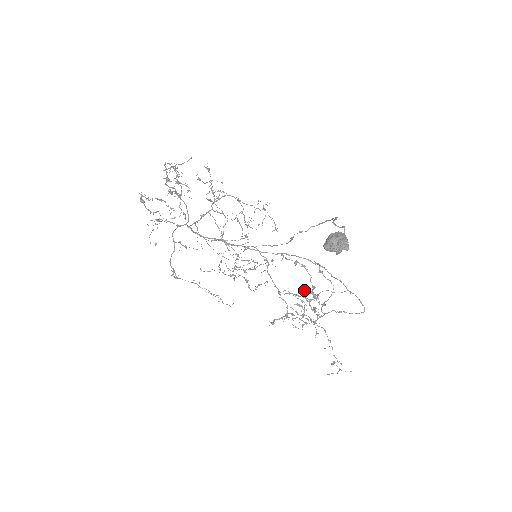
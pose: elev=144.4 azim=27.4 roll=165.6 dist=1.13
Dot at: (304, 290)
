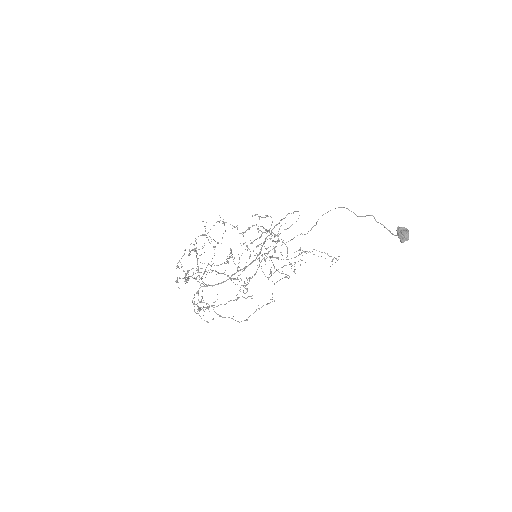
Dot at: occluded
